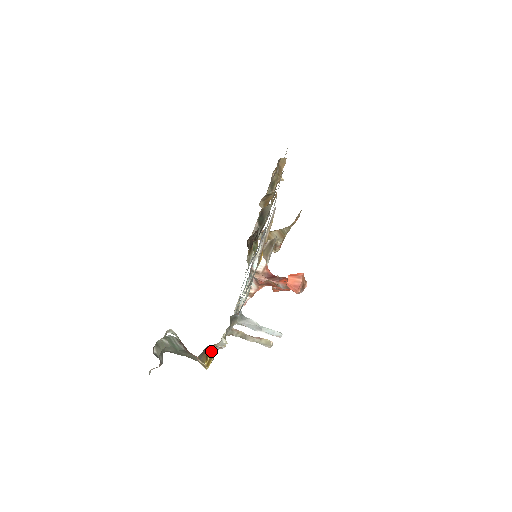
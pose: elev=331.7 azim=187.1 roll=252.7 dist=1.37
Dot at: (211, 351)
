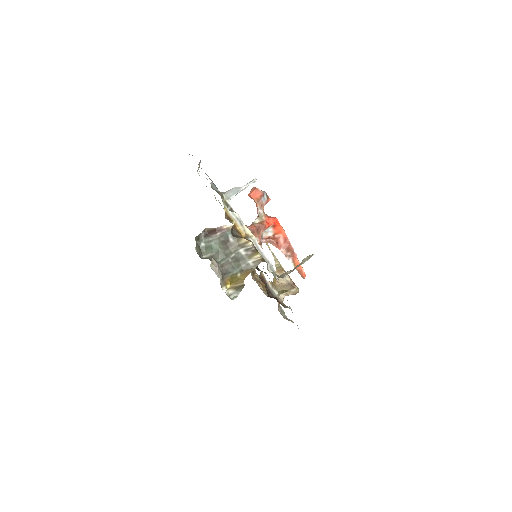
Dot at: occluded
